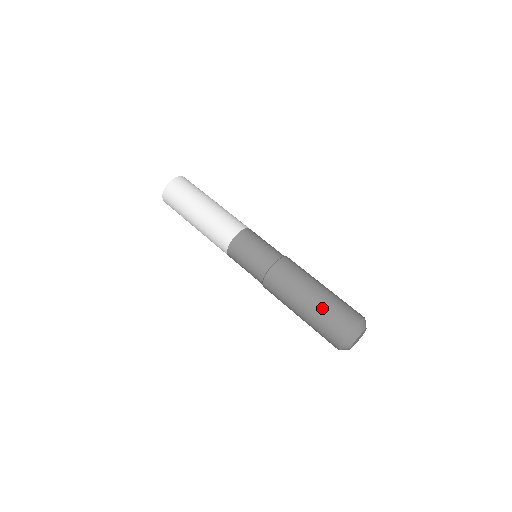
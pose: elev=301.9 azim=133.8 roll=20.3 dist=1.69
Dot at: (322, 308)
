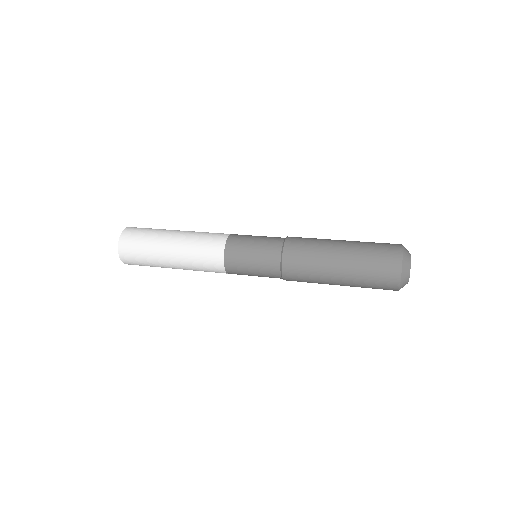
Dot at: occluded
